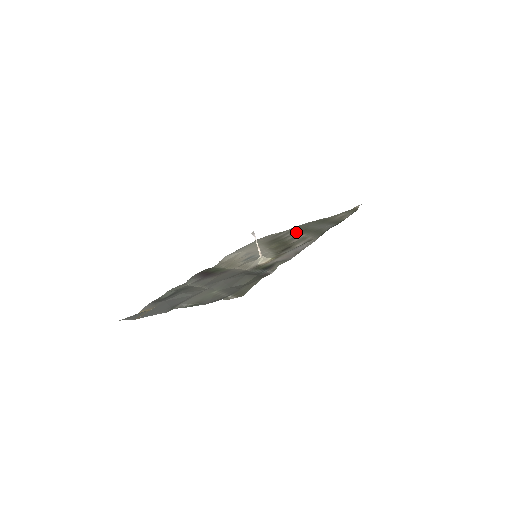
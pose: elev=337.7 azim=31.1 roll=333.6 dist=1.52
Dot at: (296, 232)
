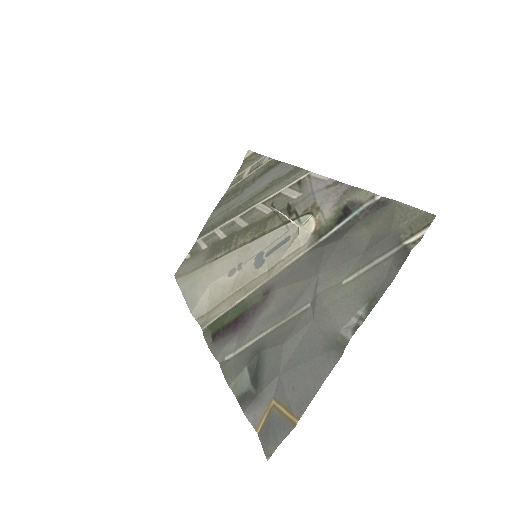
Dot at: (228, 222)
